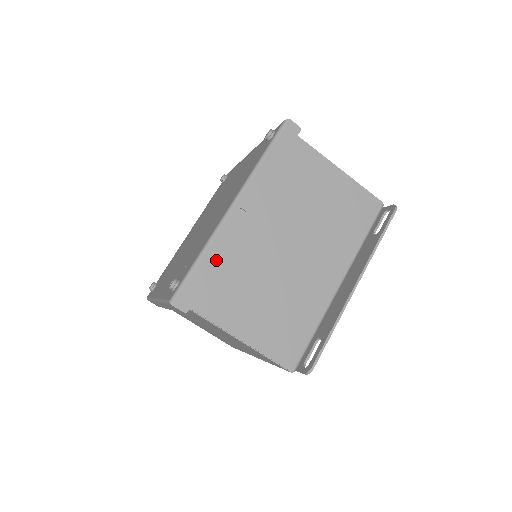
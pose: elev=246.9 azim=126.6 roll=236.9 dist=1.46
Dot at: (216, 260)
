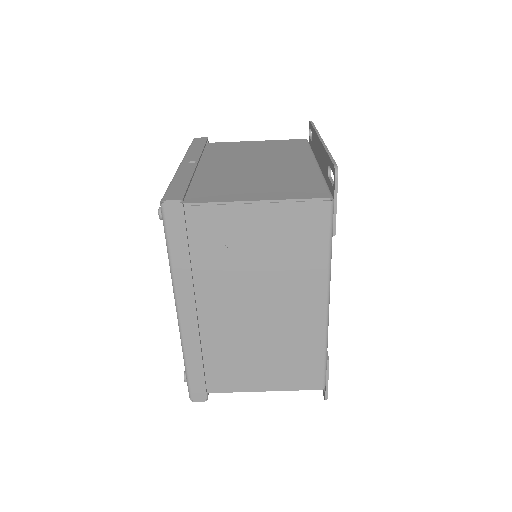
Dot at: (188, 178)
